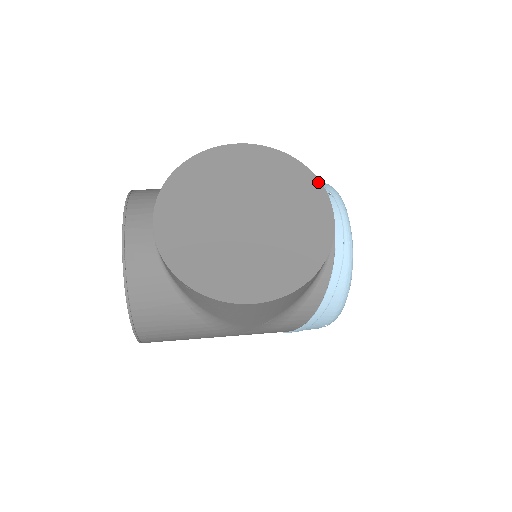
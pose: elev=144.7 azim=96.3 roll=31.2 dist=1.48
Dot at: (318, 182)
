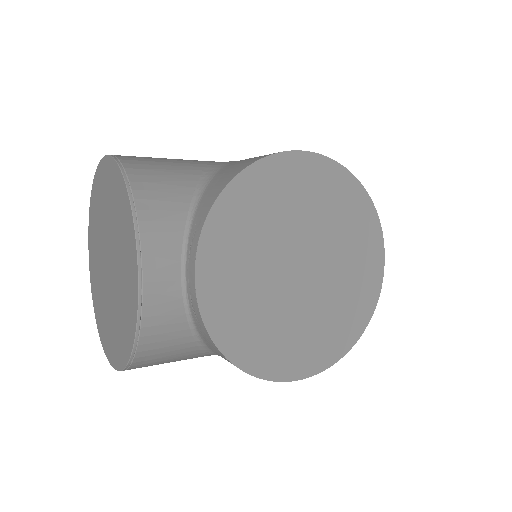
Dot at: (377, 220)
